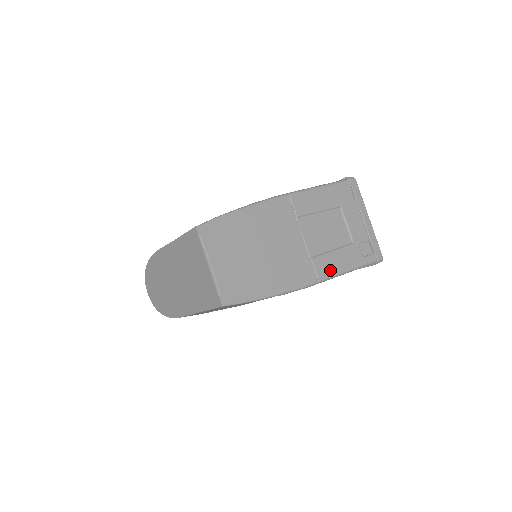
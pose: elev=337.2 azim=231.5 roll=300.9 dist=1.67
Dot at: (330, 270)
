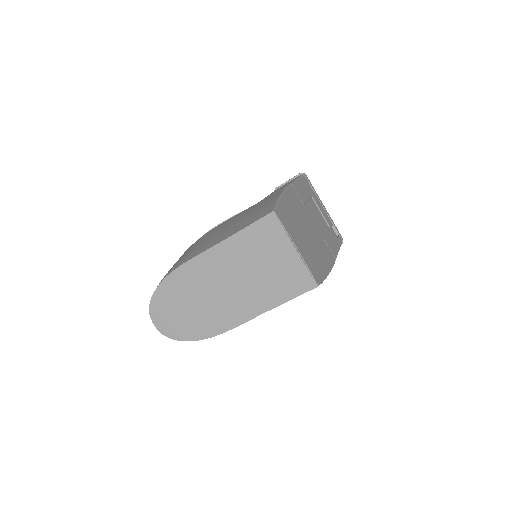
Dot at: (334, 250)
